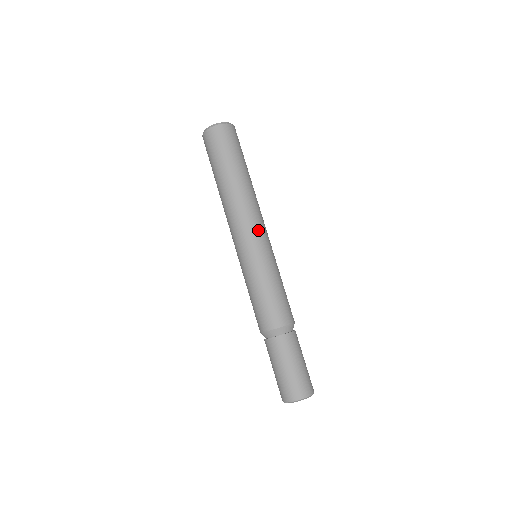
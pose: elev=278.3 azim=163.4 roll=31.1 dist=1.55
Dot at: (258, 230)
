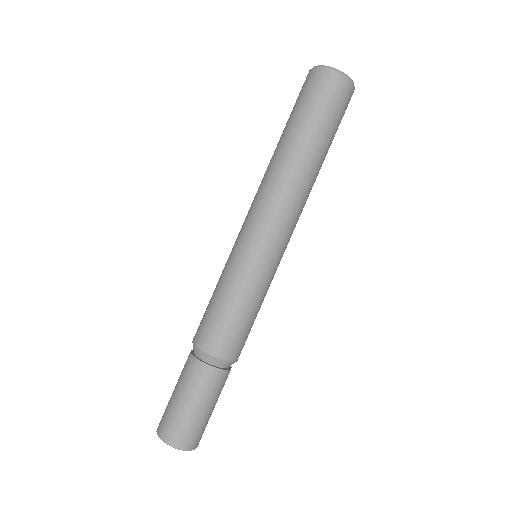
Dot at: (287, 235)
